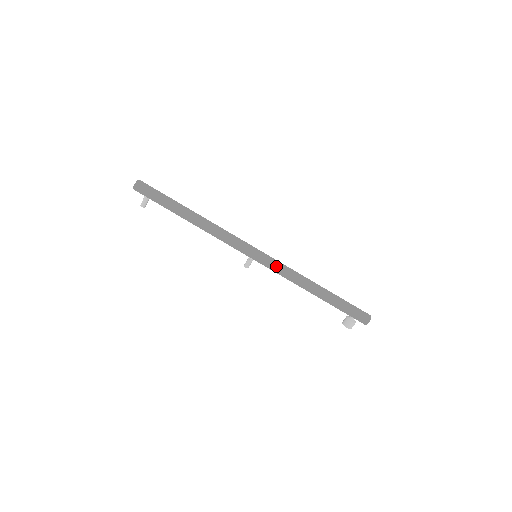
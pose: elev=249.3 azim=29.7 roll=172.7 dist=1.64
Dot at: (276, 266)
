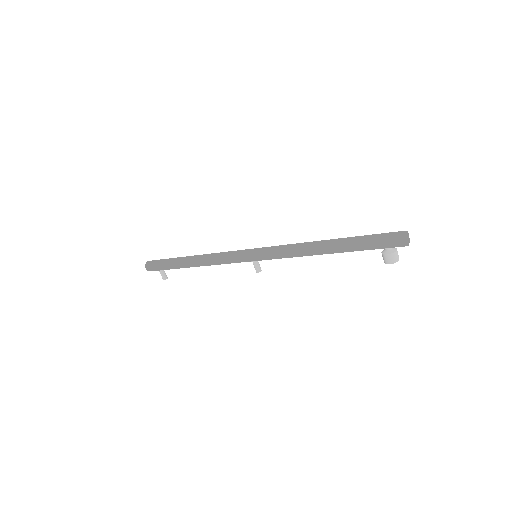
Dot at: (273, 253)
